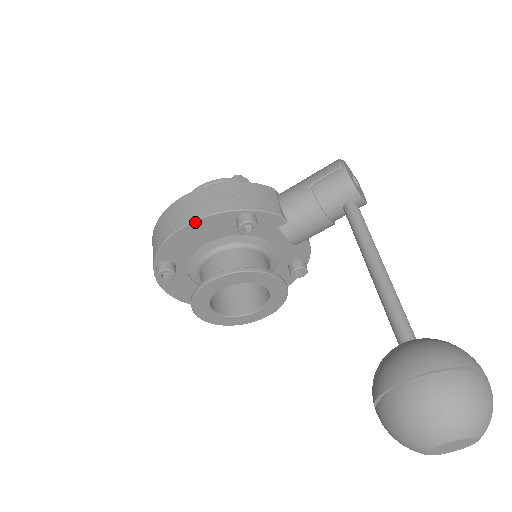
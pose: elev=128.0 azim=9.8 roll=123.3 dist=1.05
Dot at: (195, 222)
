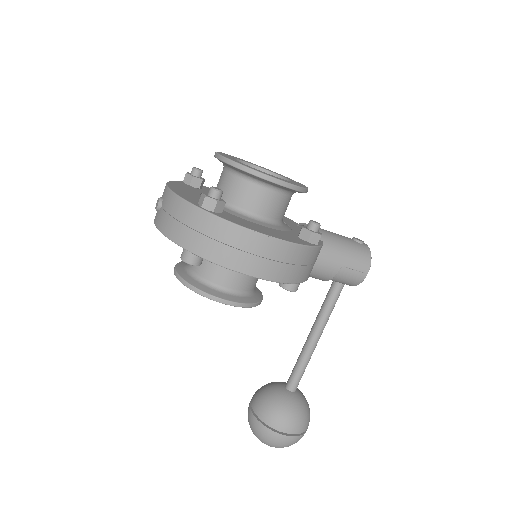
Dot at: (268, 280)
